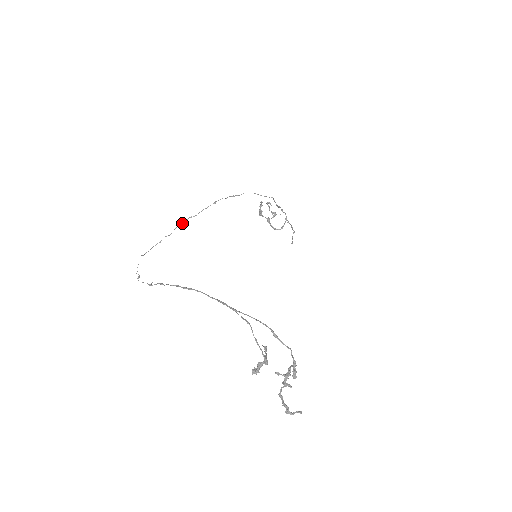
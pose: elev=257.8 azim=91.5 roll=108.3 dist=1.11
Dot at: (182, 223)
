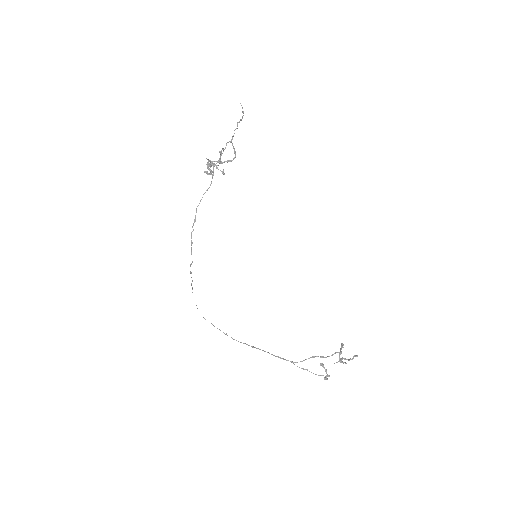
Dot at: (191, 273)
